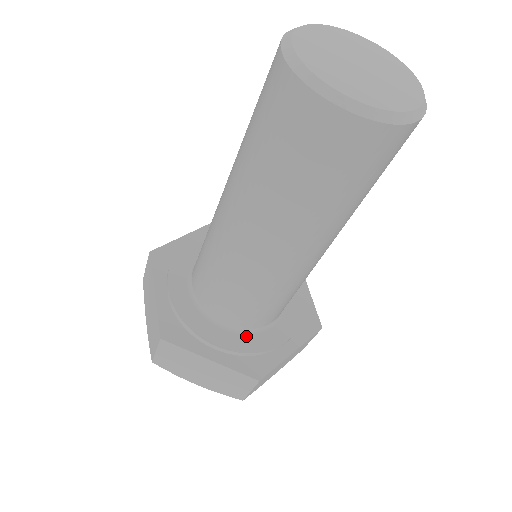
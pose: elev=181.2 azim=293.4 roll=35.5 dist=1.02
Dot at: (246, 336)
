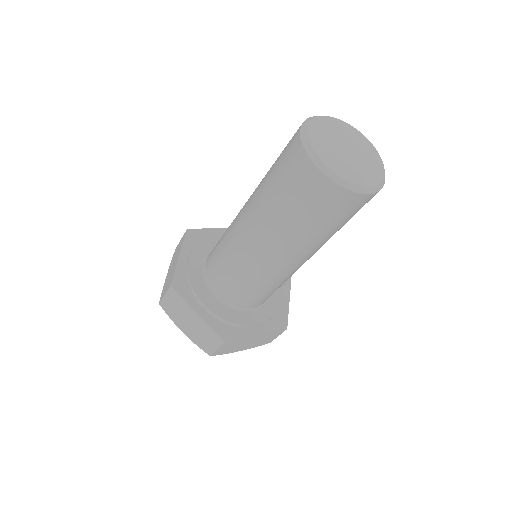
Dot at: (229, 309)
